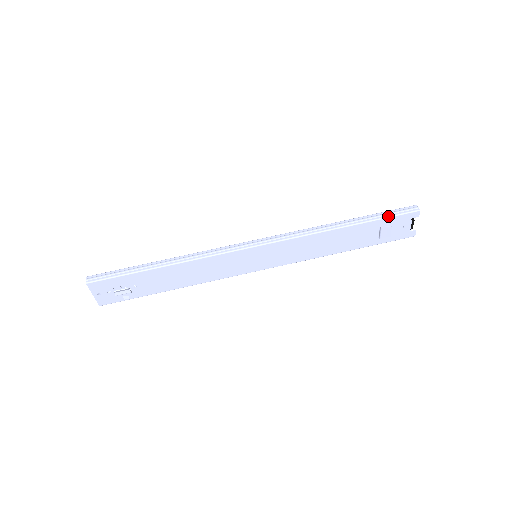
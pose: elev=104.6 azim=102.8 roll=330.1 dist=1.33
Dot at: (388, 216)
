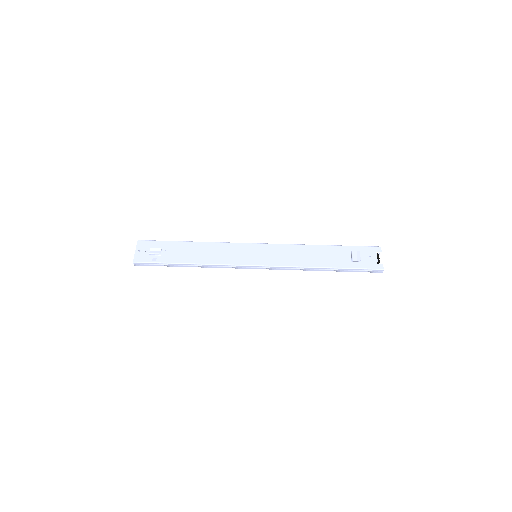
Dot at: (356, 246)
